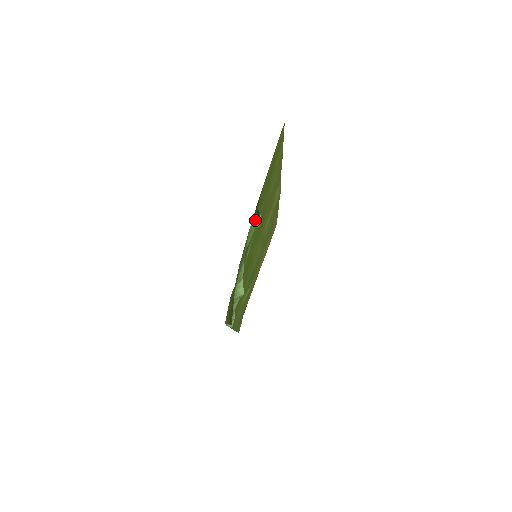
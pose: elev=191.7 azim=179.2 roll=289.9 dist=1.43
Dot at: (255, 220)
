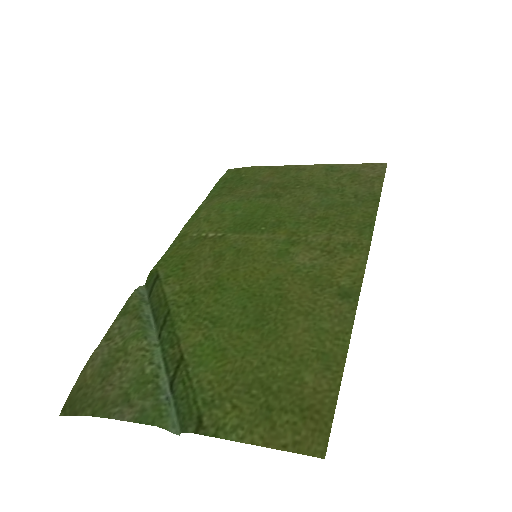
Dot at: (169, 428)
